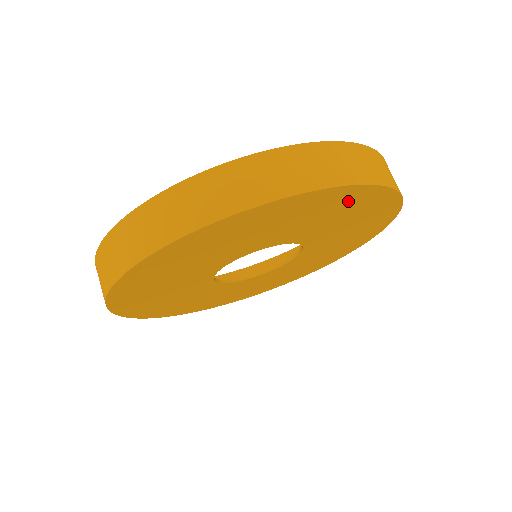
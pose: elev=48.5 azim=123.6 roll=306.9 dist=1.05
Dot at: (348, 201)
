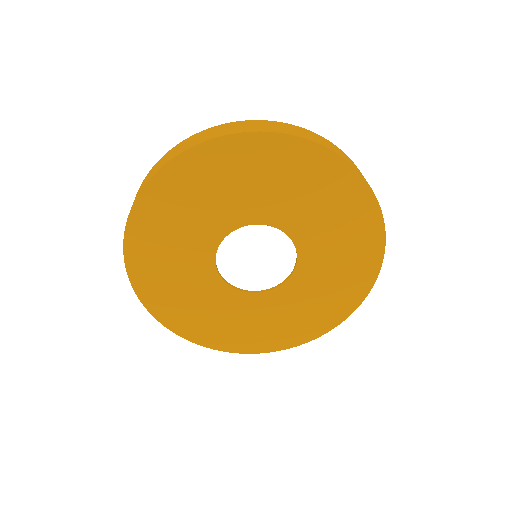
Dot at: (356, 212)
